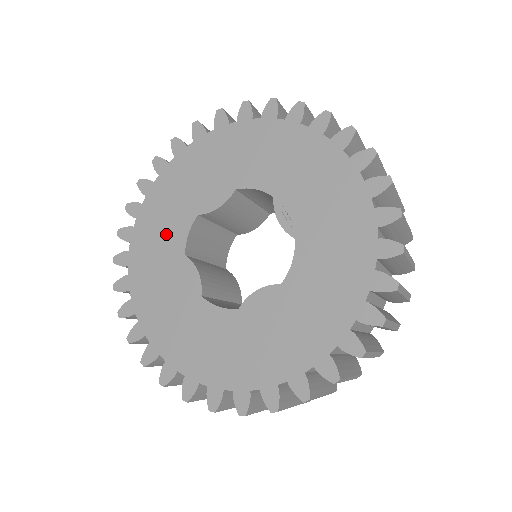
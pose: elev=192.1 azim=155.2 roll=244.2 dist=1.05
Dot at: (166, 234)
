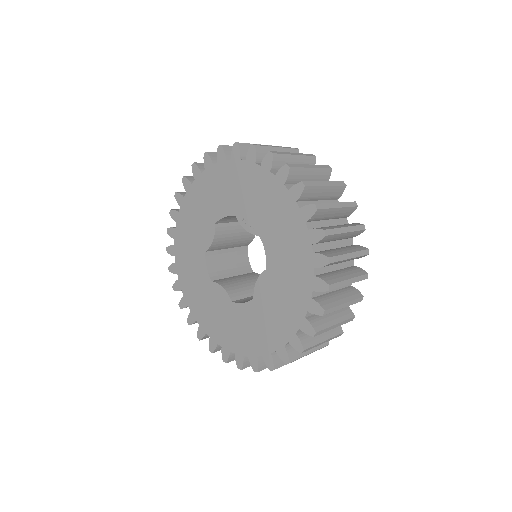
Dot at: (196, 274)
